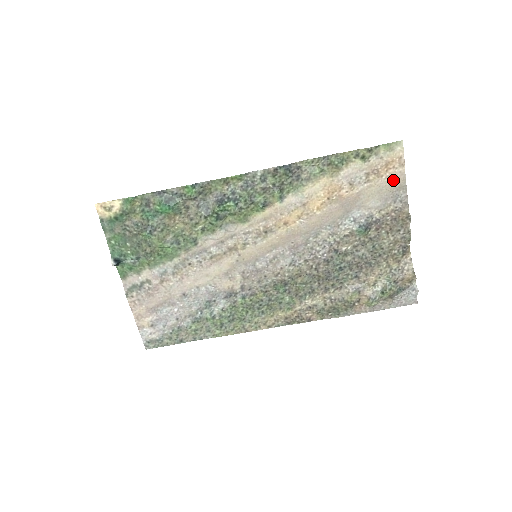
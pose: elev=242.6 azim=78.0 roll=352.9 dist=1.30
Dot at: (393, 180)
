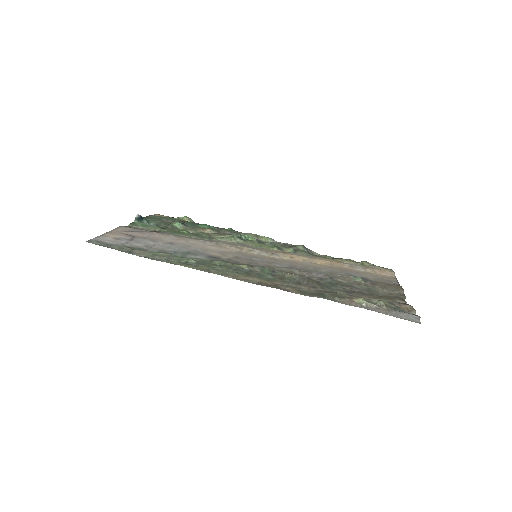
Dot at: (386, 277)
